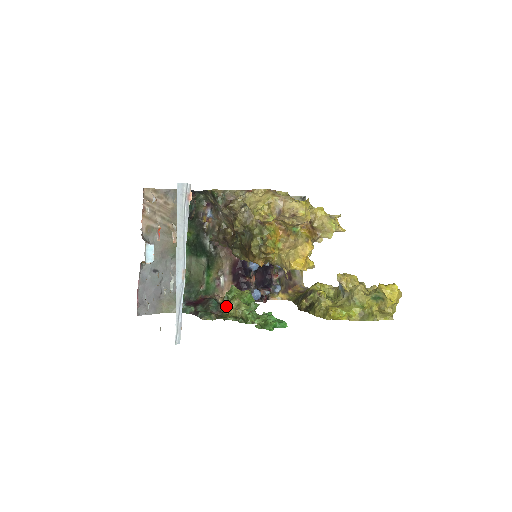
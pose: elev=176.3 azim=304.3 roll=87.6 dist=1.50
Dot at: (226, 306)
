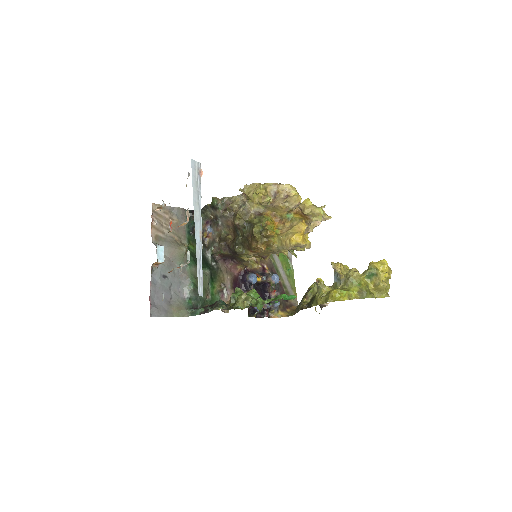
Dot at: (234, 304)
